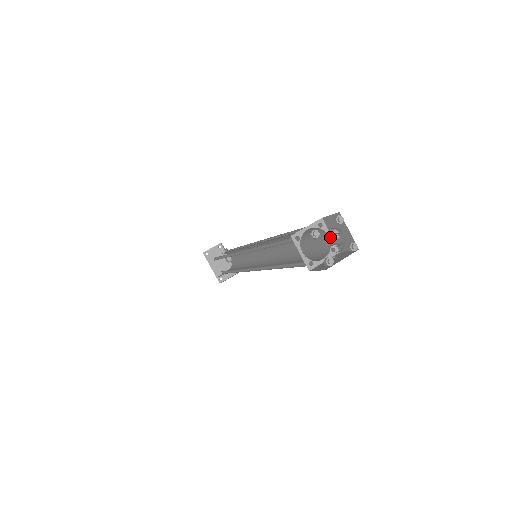
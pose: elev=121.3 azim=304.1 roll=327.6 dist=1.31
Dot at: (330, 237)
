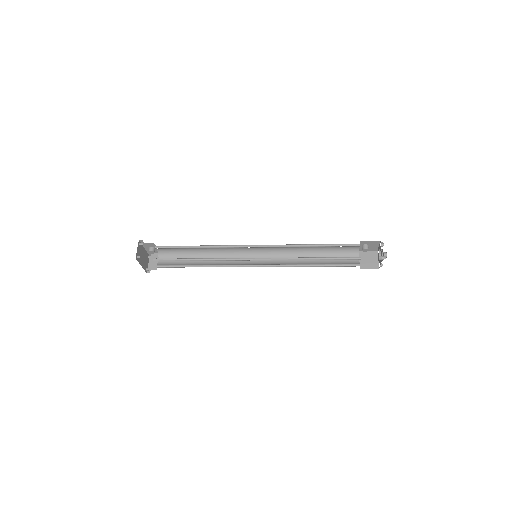
Dot at: occluded
